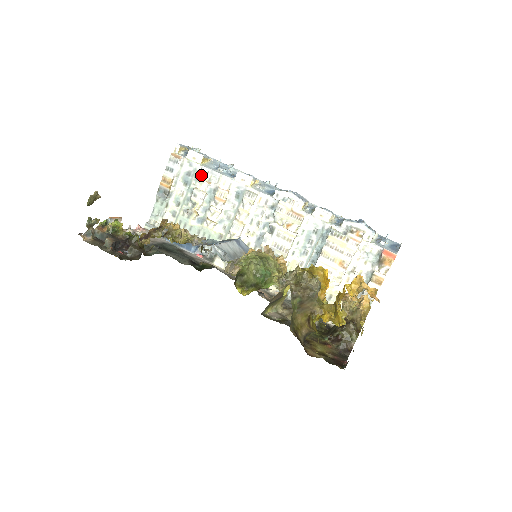
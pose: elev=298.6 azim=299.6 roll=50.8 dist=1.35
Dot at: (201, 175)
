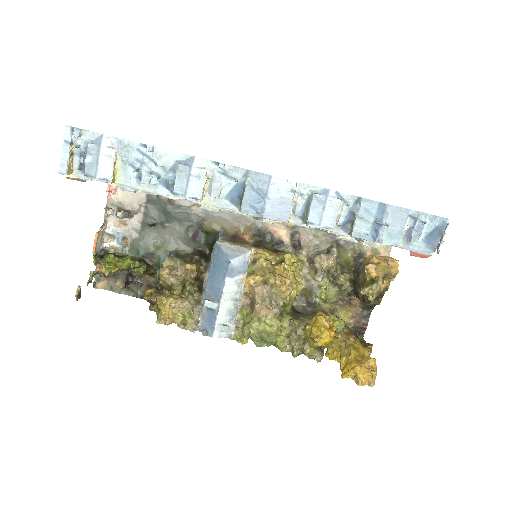
Dot at: occluded
